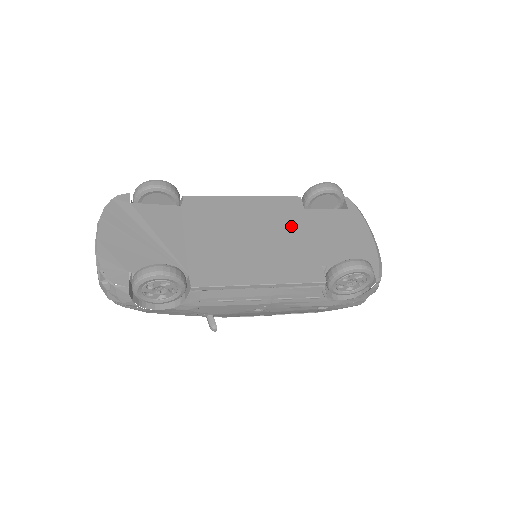
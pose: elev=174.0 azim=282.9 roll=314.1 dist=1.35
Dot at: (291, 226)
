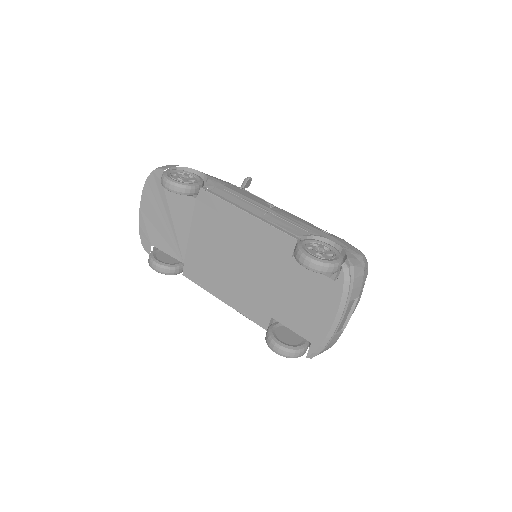
Dot at: (269, 268)
